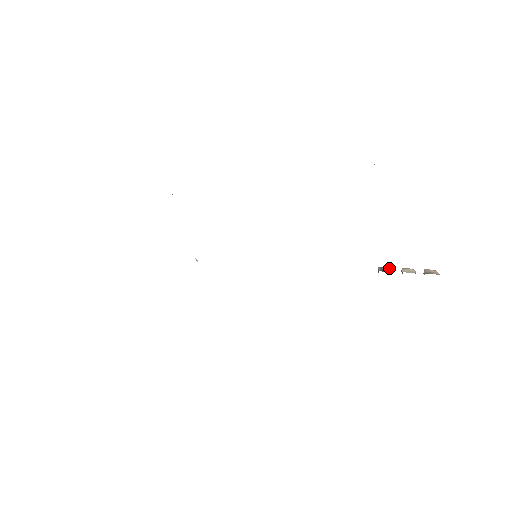
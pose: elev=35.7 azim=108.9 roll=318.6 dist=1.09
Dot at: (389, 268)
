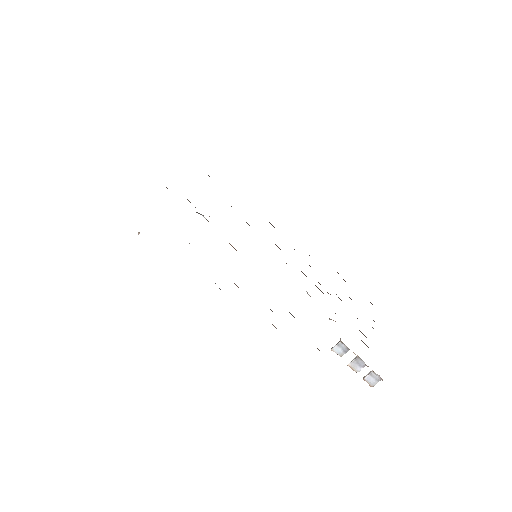
Dot at: (343, 351)
